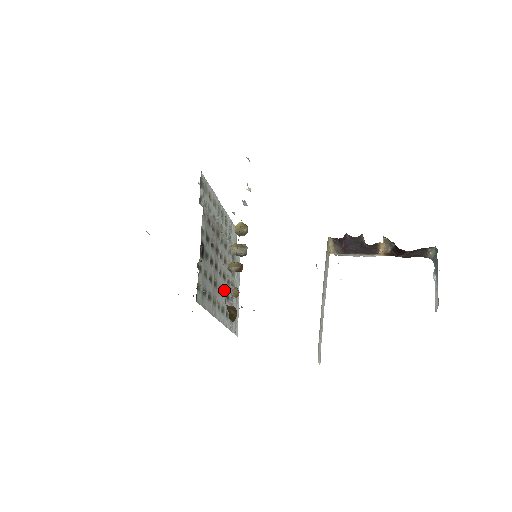
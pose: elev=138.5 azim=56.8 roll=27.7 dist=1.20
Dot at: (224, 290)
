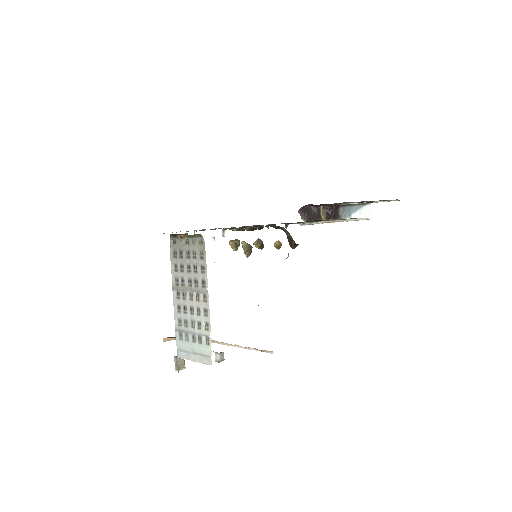
Dot at: occluded
